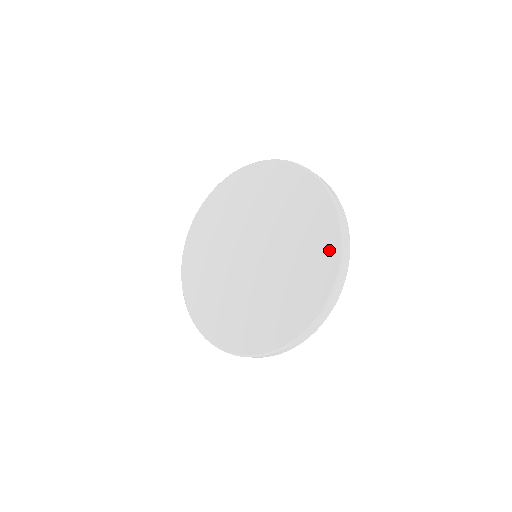
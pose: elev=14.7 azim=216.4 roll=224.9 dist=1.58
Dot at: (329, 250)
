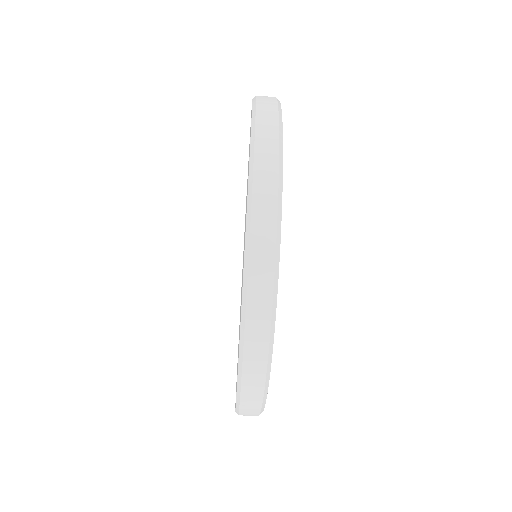
Dot at: occluded
